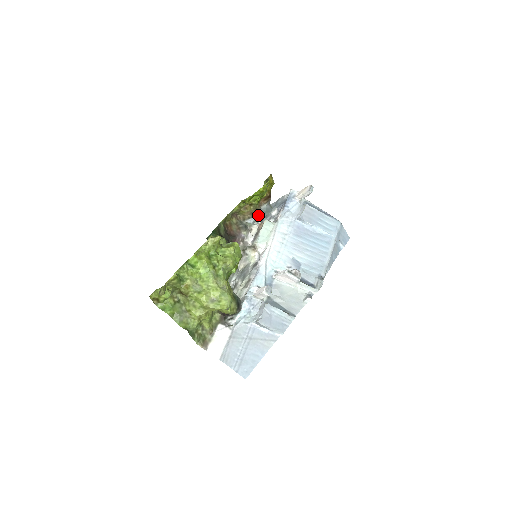
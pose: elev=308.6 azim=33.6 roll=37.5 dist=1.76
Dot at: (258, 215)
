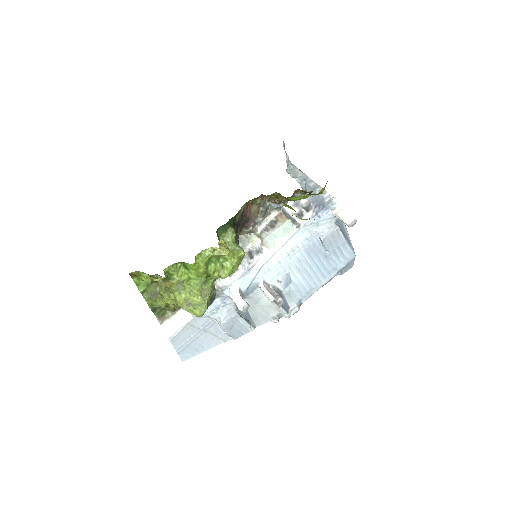
Dot at: occluded
